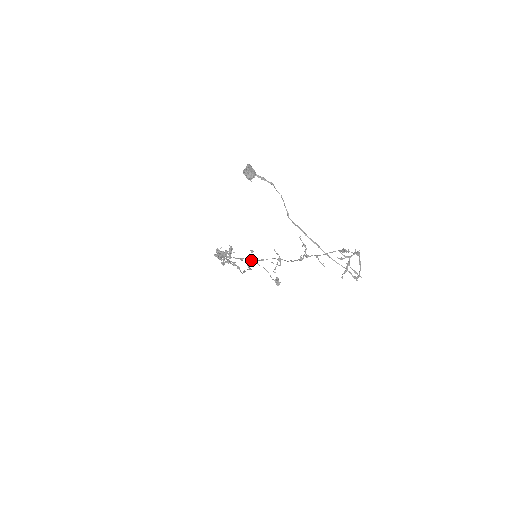
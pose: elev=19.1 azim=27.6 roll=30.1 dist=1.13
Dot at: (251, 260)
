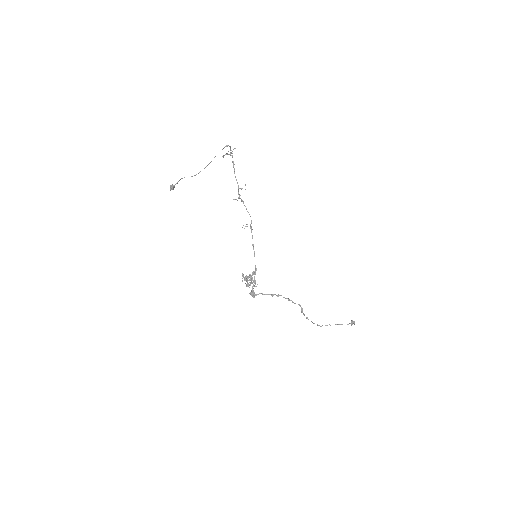
Dot at: (312, 322)
